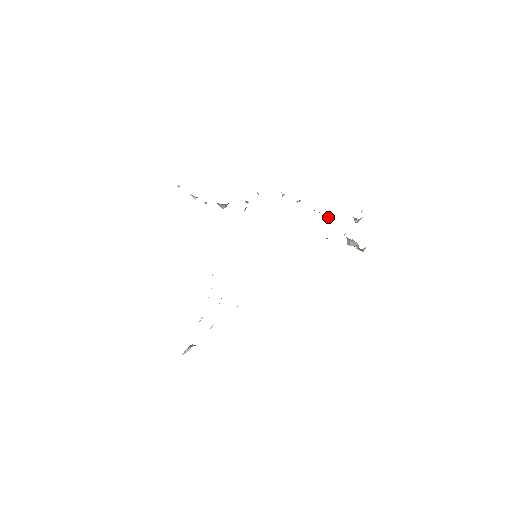
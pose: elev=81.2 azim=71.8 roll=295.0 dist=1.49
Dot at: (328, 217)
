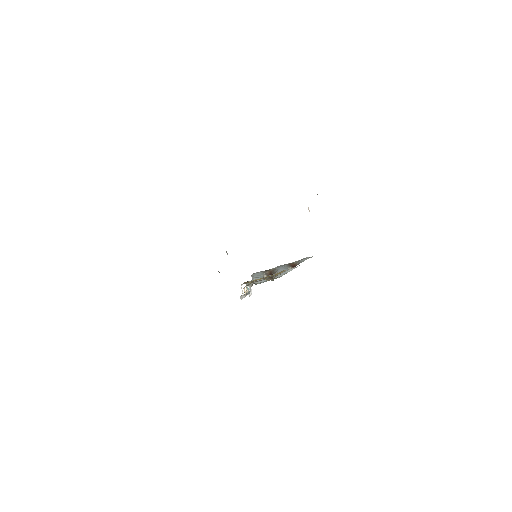
Dot at: occluded
